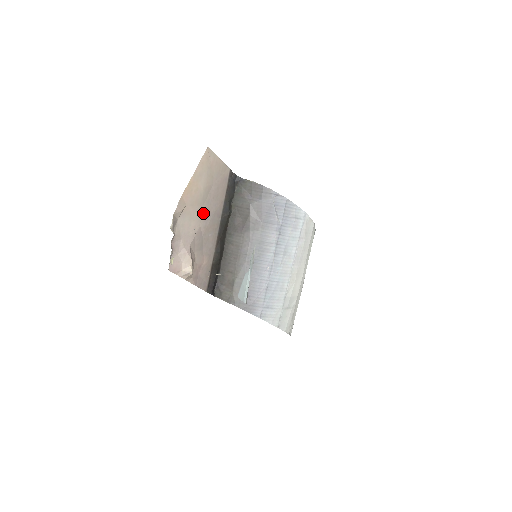
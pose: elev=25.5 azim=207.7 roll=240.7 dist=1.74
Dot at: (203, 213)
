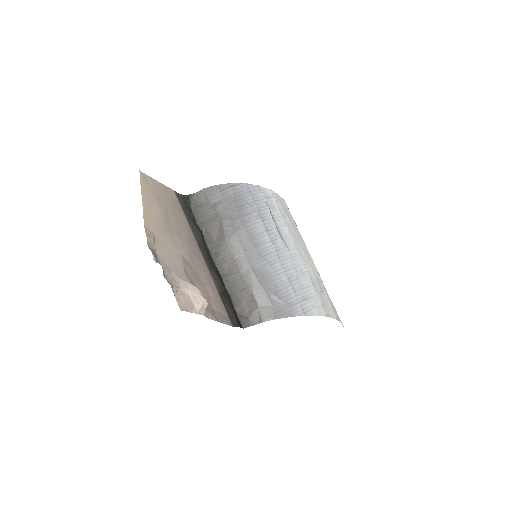
Dot at: (176, 240)
